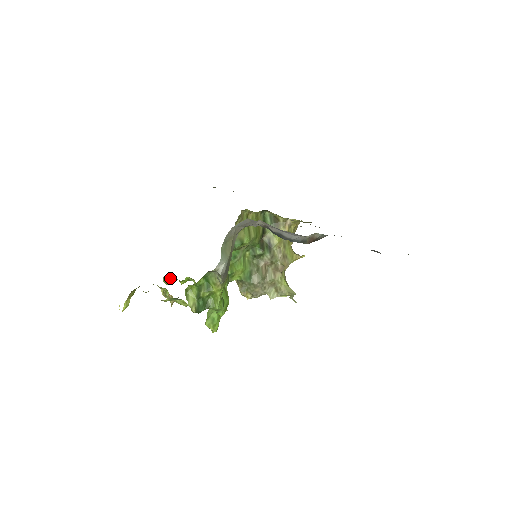
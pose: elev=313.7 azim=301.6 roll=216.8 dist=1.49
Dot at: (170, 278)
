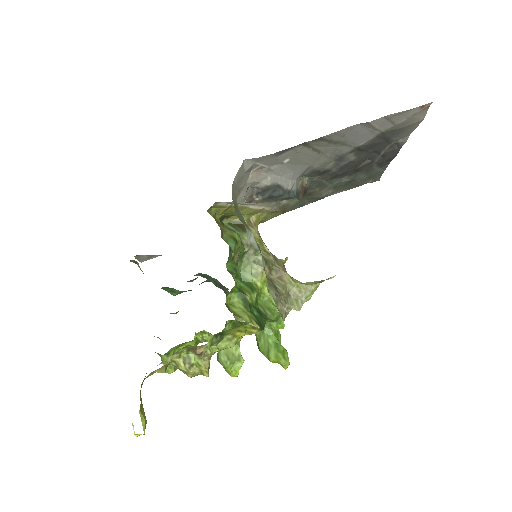
Dot at: (174, 352)
